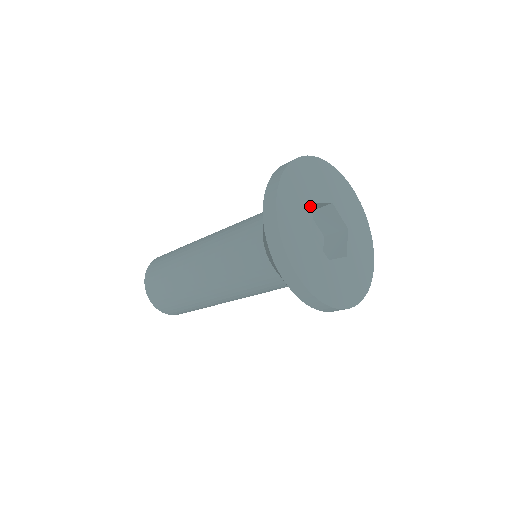
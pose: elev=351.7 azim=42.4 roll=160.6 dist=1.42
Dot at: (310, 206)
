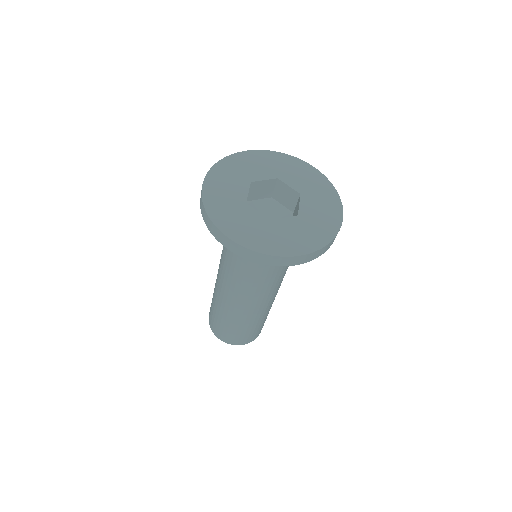
Dot at: (246, 184)
